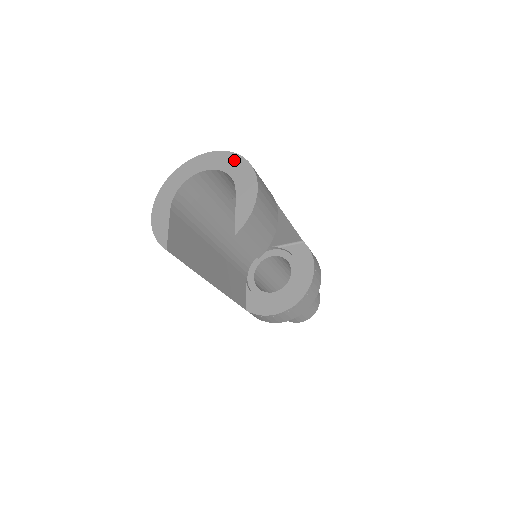
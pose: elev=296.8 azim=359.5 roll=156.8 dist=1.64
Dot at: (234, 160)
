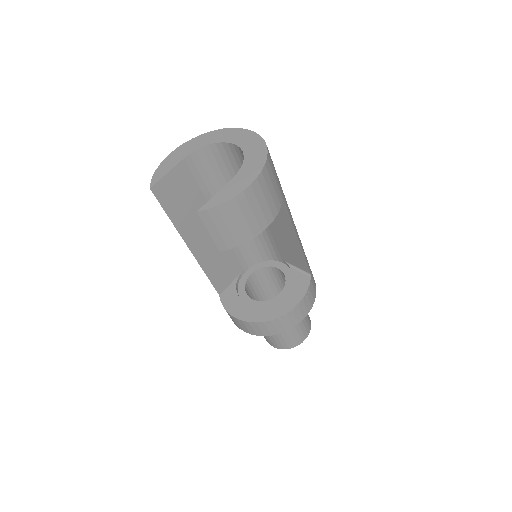
Dot at: (259, 150)
